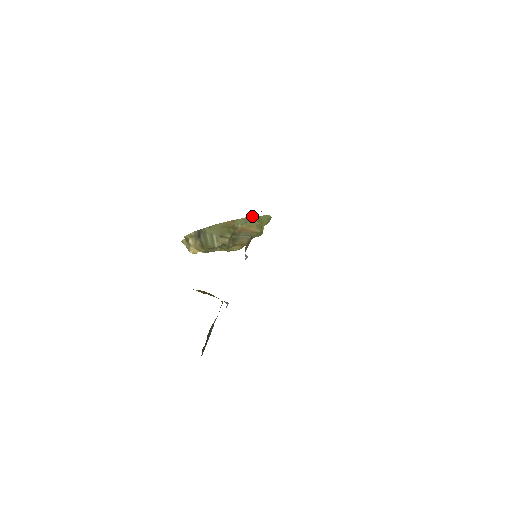
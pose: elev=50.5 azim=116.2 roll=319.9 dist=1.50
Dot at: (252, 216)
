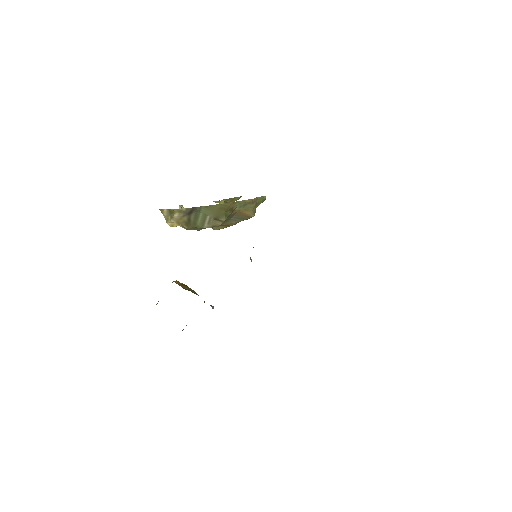
Dot at: (253, 199)
